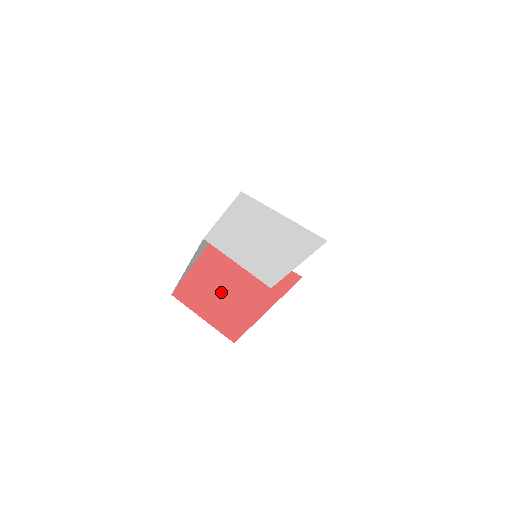
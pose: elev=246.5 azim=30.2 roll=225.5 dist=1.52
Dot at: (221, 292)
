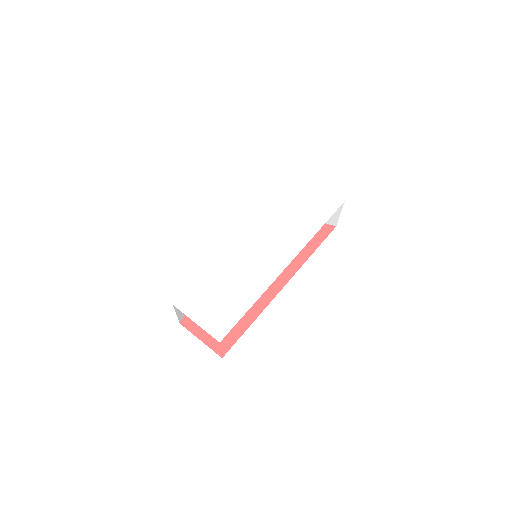
Dot at: occluded
